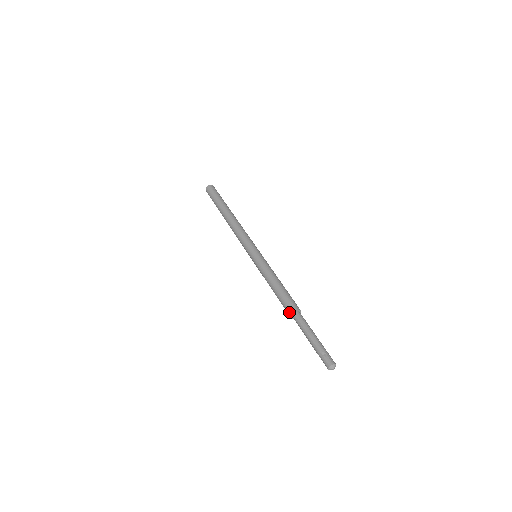
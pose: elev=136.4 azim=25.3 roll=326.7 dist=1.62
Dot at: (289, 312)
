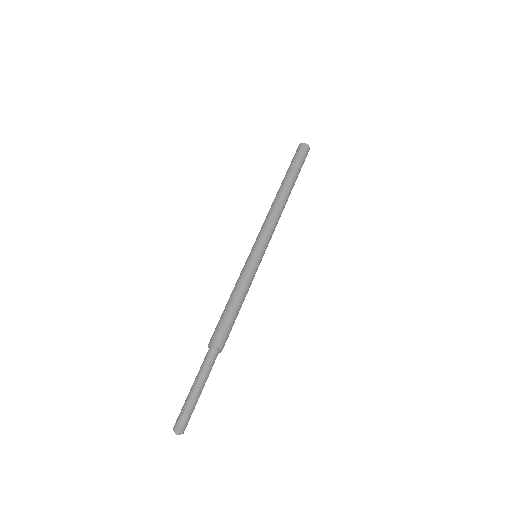
Dot at: occluded
